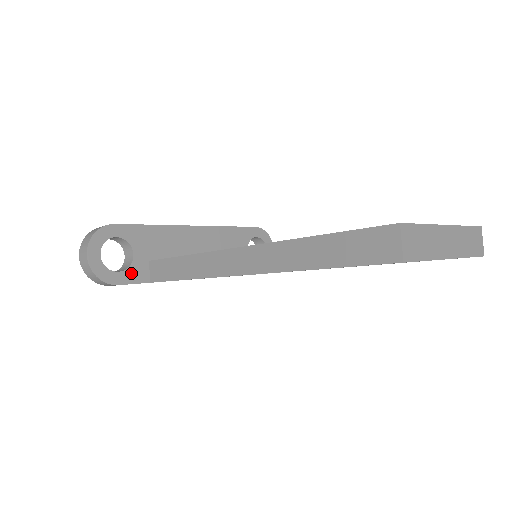
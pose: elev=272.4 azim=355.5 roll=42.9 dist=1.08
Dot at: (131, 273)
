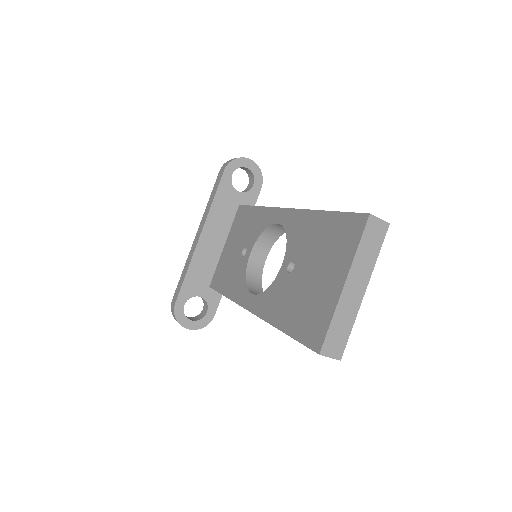
Dot at: (211, 303)
